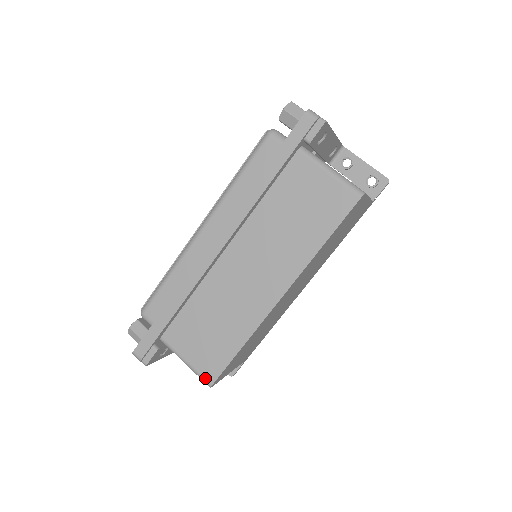
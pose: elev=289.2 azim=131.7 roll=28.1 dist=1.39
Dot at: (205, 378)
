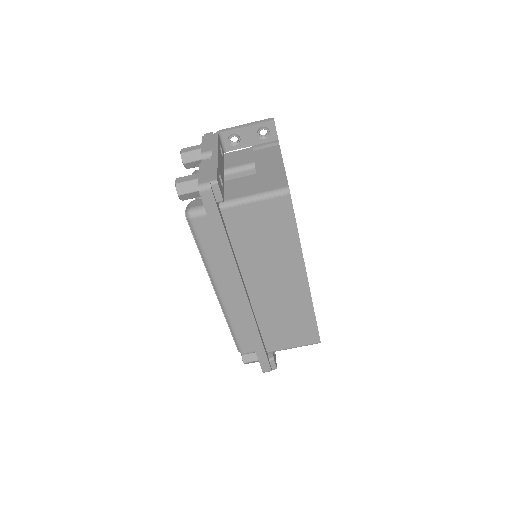
Dot at: (313, 343)
